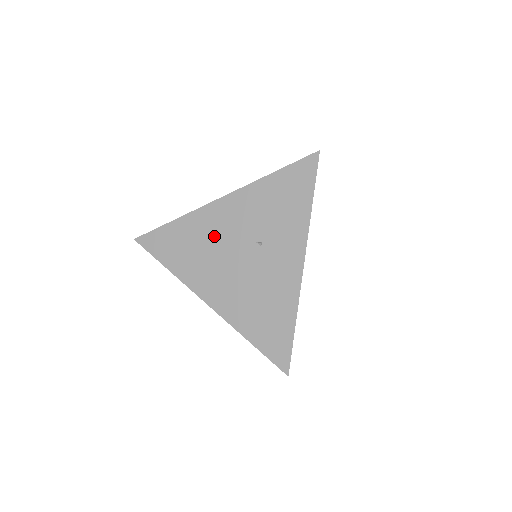
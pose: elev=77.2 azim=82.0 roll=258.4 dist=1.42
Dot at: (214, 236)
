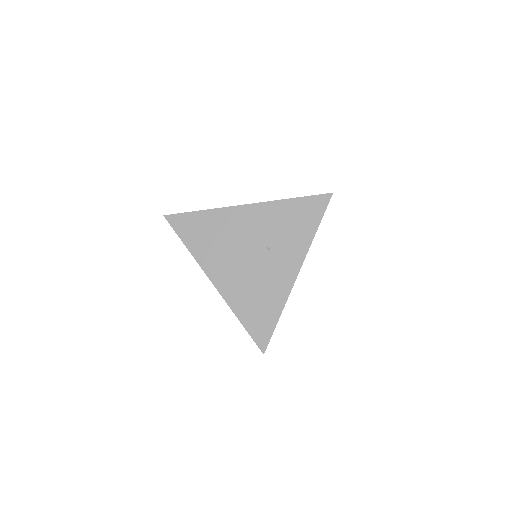
Dot at: (233, 232)
